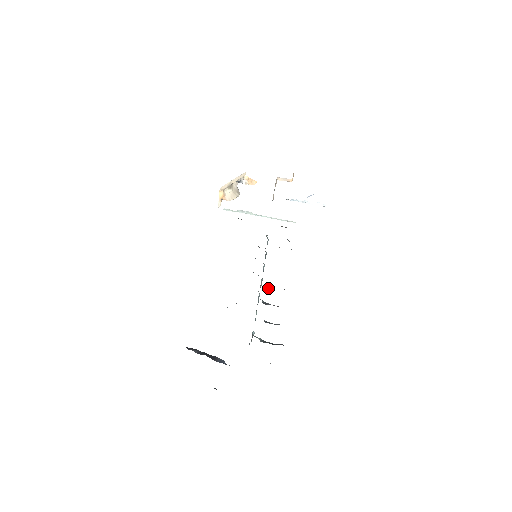
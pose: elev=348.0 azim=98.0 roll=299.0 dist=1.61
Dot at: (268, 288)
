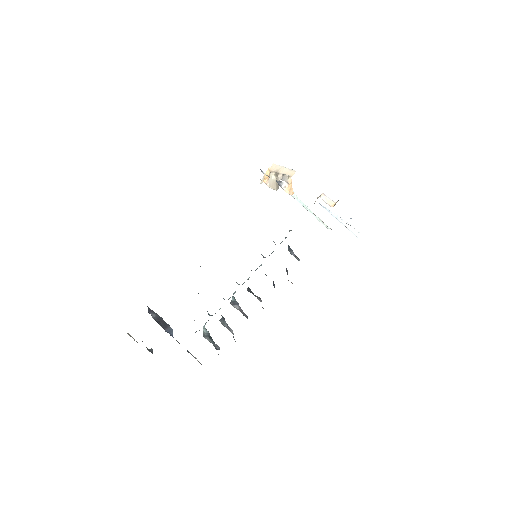
Dot at: (247, 289)
